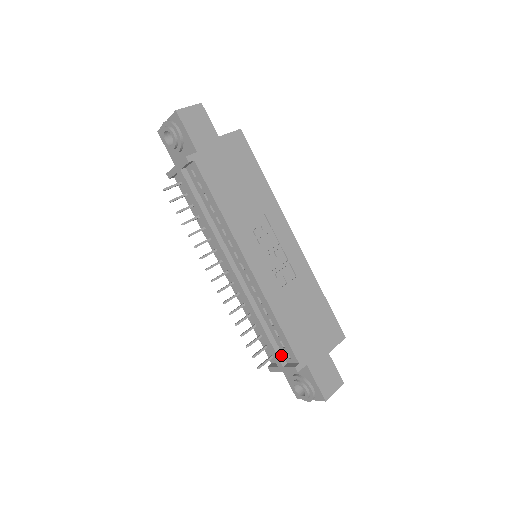
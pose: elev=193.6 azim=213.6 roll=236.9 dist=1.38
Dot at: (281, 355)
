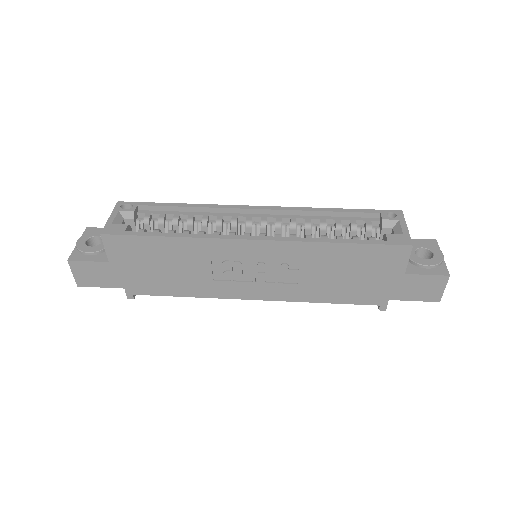
Dot at: occluded
